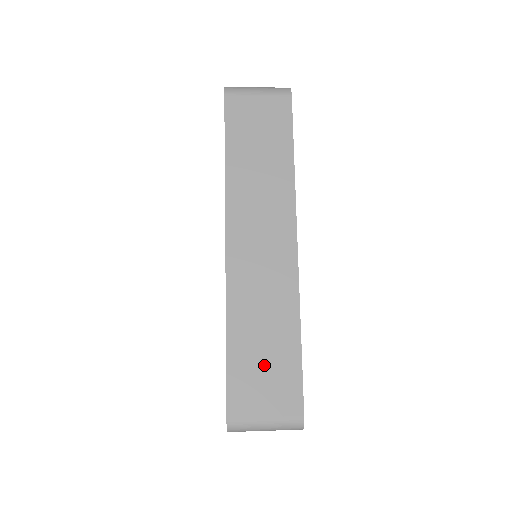
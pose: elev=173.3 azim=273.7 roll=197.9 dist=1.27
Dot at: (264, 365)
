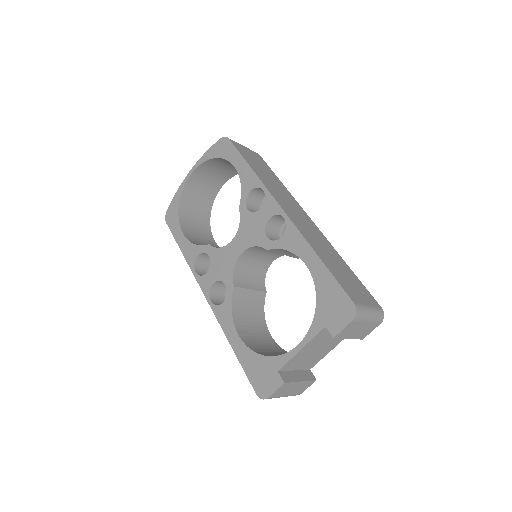
Dot at: (346, 276)
